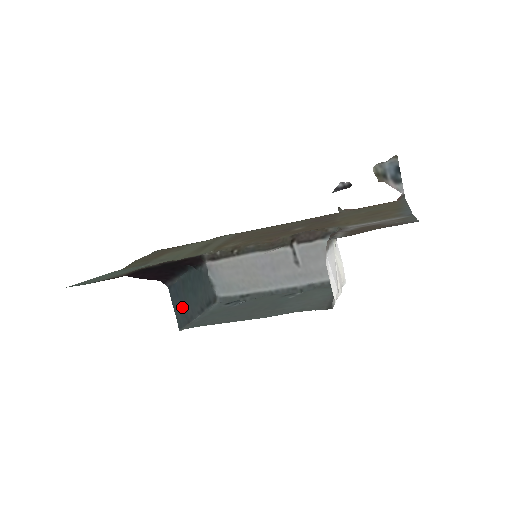
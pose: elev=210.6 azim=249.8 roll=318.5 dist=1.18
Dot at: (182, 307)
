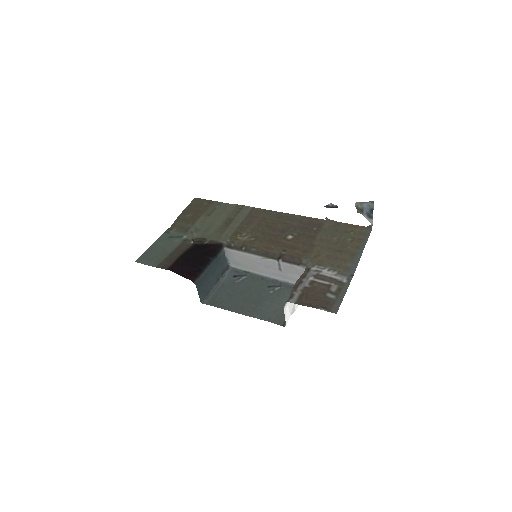
Dot at: (204, 288)
